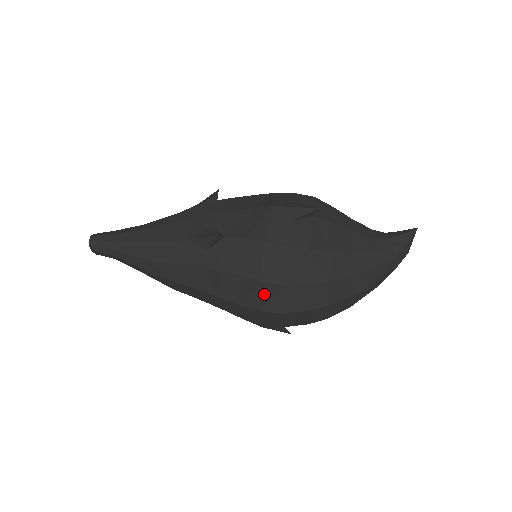
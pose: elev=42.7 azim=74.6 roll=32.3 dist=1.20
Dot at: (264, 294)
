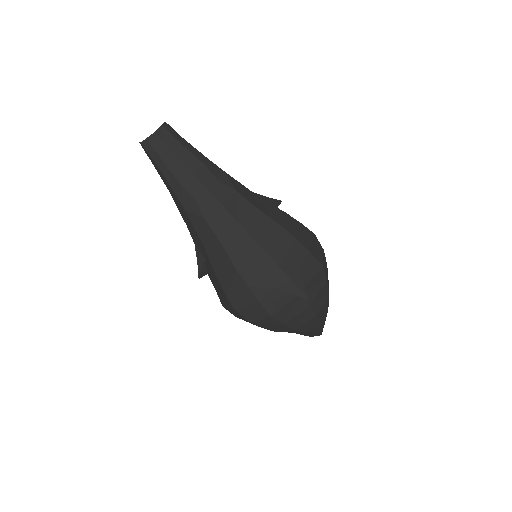
Dot at: (314, 244)
